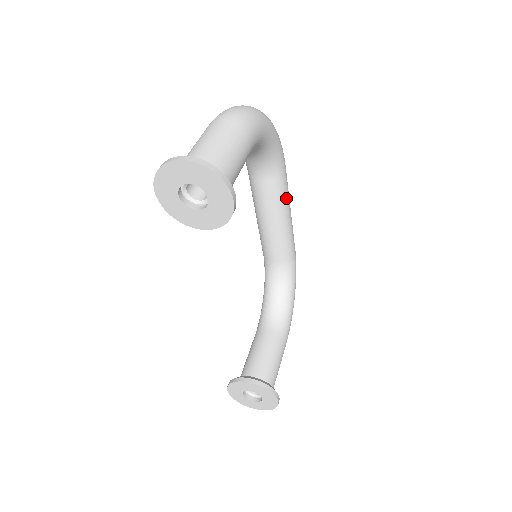
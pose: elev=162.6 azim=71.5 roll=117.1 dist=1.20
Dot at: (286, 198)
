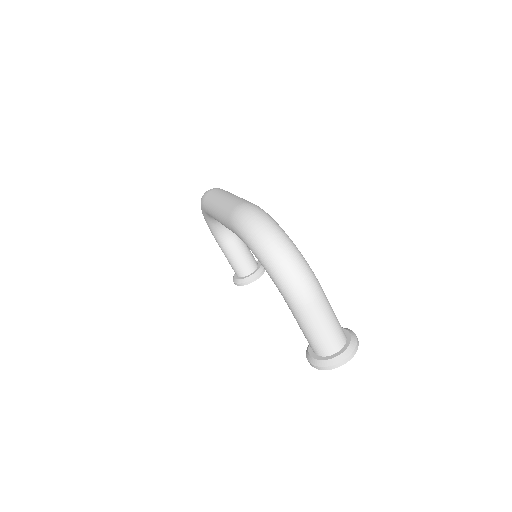
Dot at: occluded
